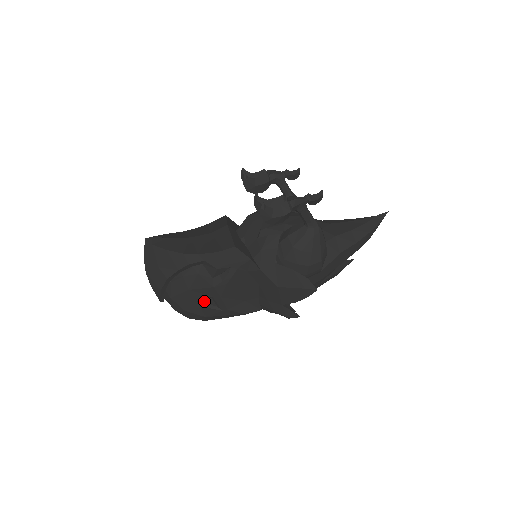
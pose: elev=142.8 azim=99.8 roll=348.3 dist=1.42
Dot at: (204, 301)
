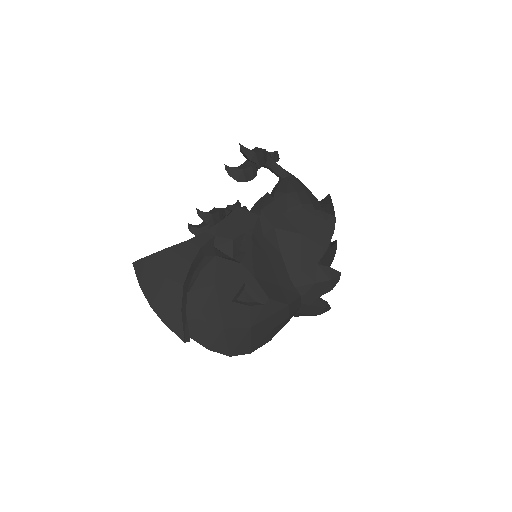
Dot at: (238, 300)
